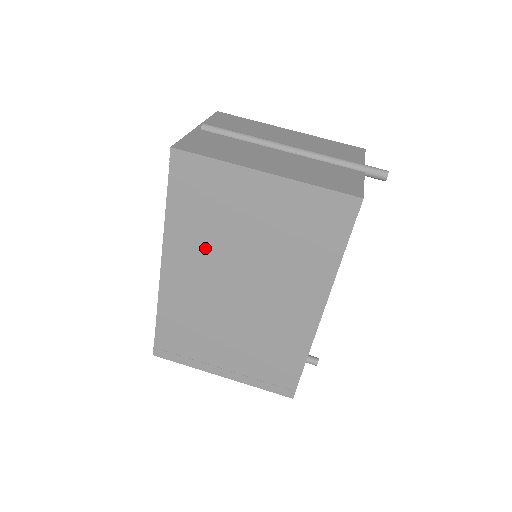
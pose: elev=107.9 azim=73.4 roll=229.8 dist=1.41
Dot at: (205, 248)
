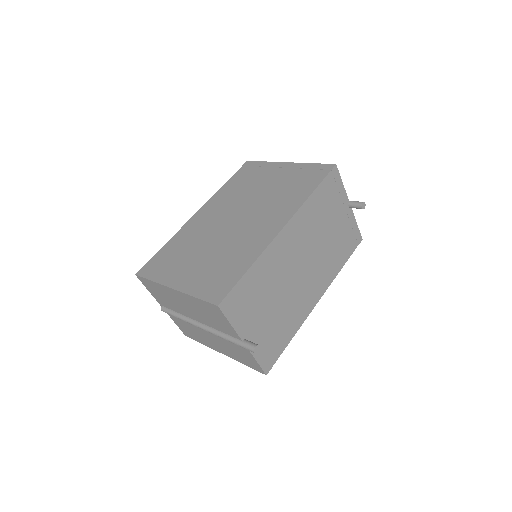
Dot at: (231, 199)
